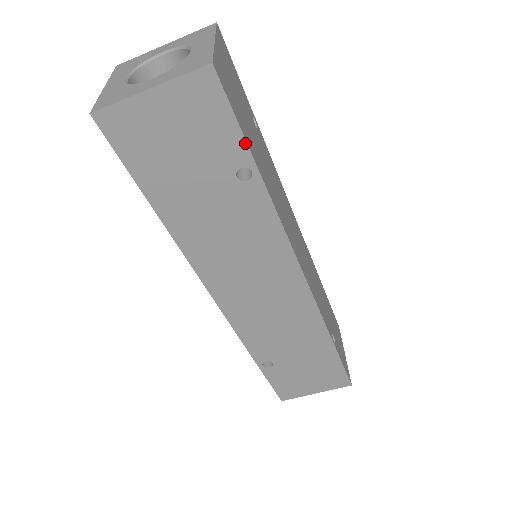
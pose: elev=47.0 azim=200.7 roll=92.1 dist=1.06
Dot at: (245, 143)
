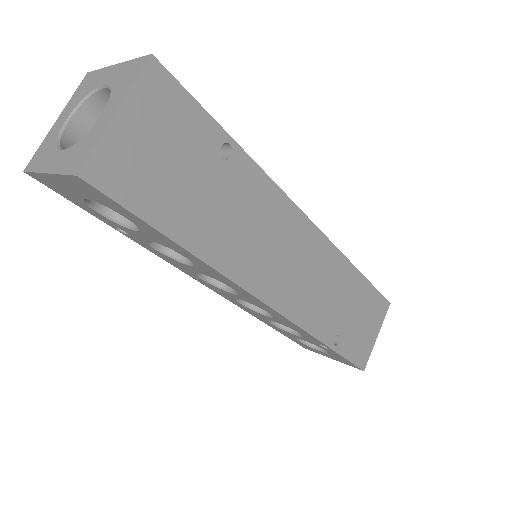
Dot at: (212, 119)
